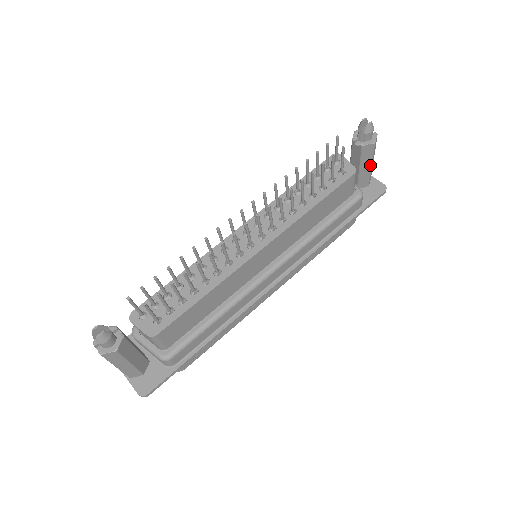
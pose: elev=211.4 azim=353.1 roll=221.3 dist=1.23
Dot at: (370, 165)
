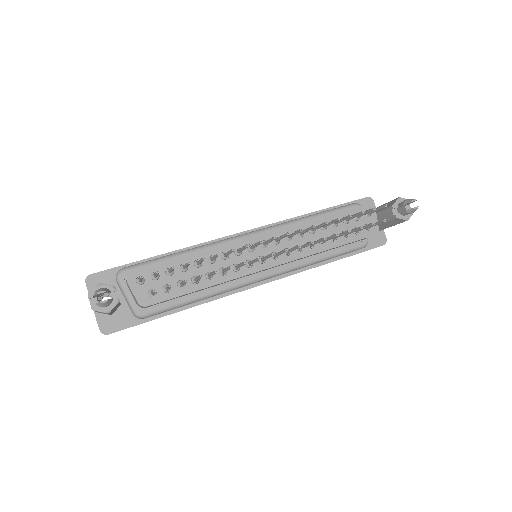
Dot at: (389, 226)
